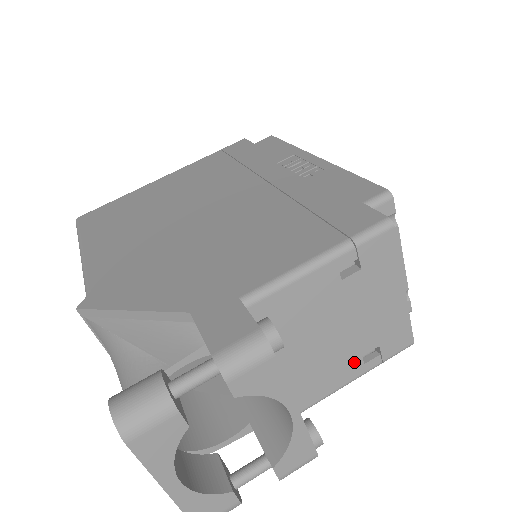
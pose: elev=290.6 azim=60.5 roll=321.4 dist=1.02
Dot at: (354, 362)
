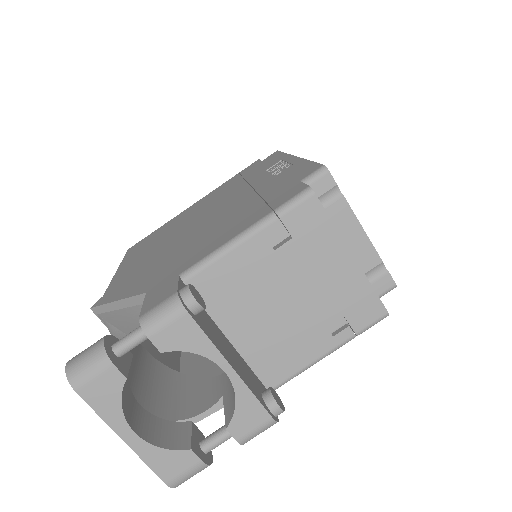
Dot at: (320, 334)
